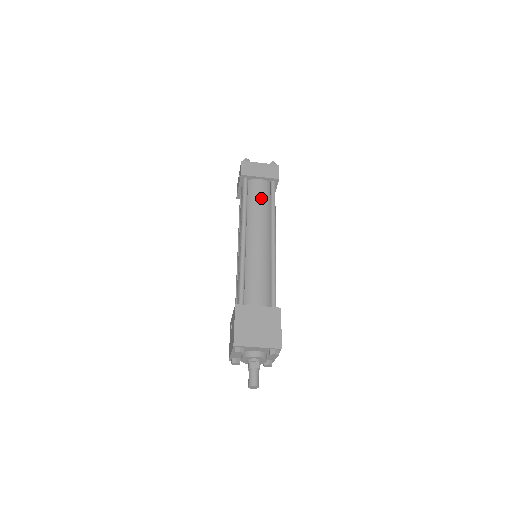
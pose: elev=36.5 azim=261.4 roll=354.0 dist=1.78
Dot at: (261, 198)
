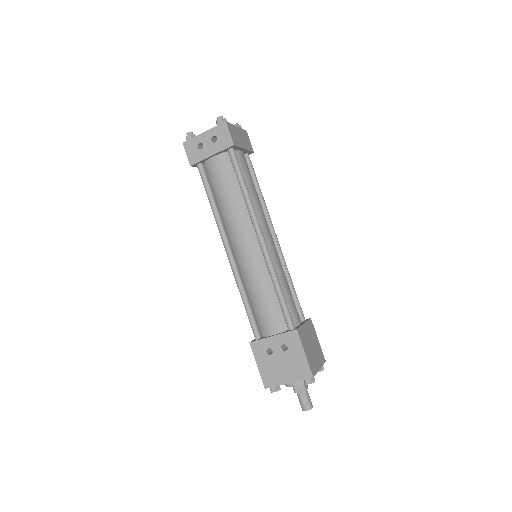
Dot at: (252, 180)
